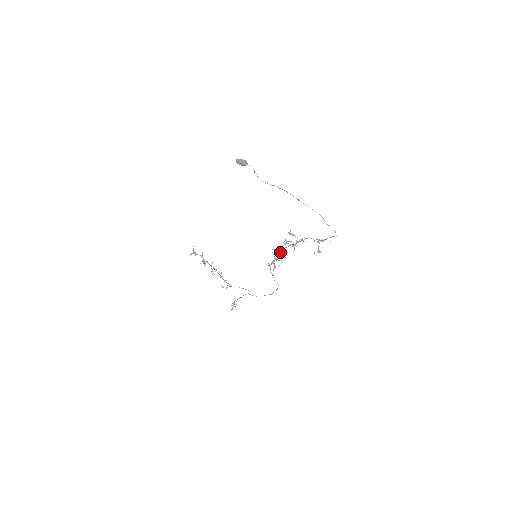
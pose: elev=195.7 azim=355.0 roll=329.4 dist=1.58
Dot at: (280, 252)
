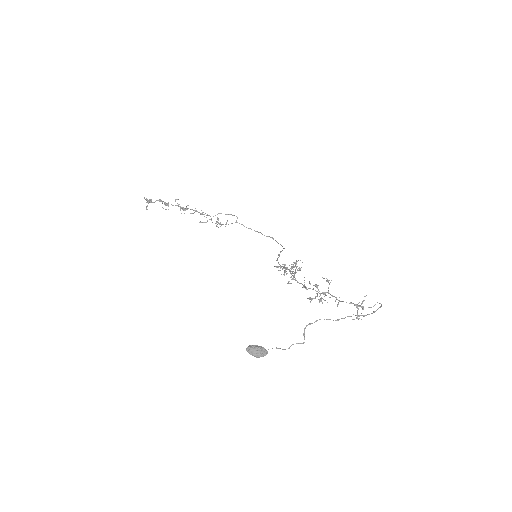
Dot at: (294, 273)
